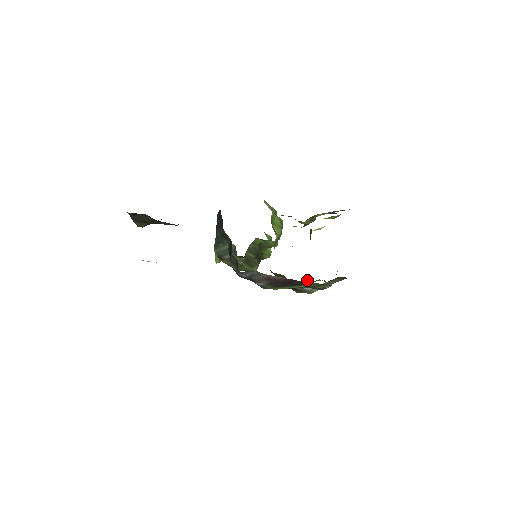
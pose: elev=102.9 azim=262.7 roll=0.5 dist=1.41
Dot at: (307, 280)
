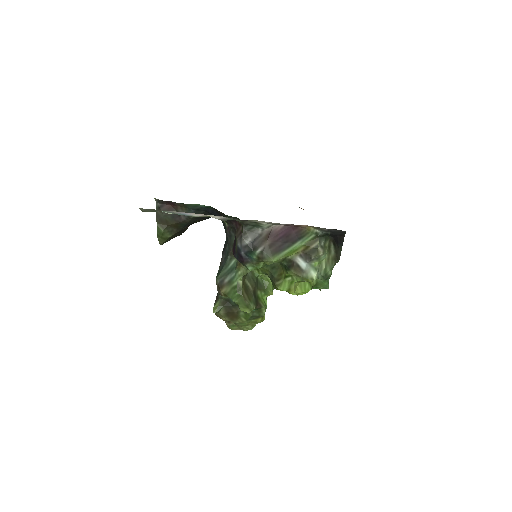
Dot at: (302, 286)
